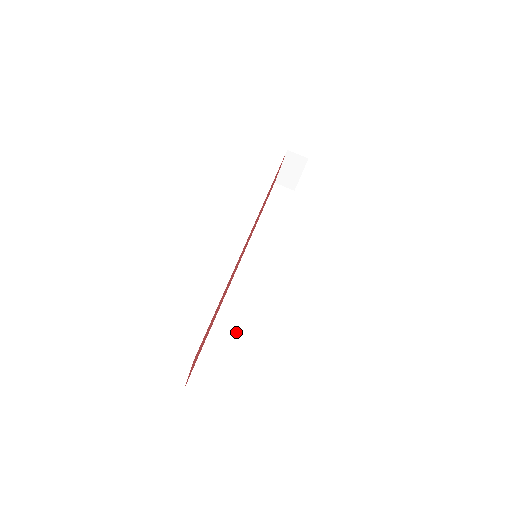
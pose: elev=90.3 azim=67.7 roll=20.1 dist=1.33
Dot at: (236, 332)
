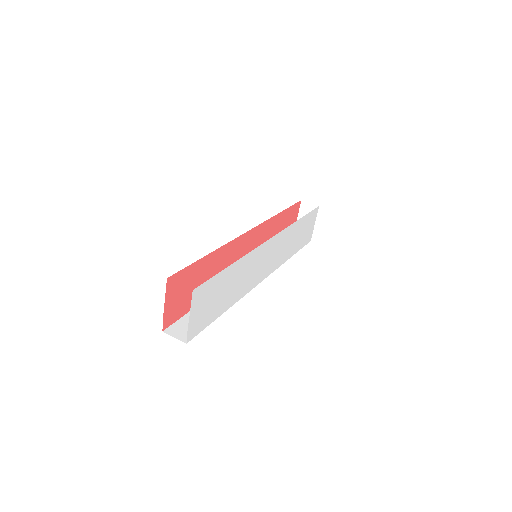
Dot at: occluded
